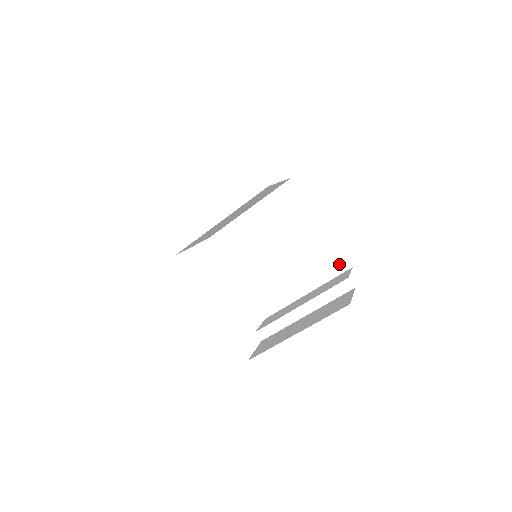
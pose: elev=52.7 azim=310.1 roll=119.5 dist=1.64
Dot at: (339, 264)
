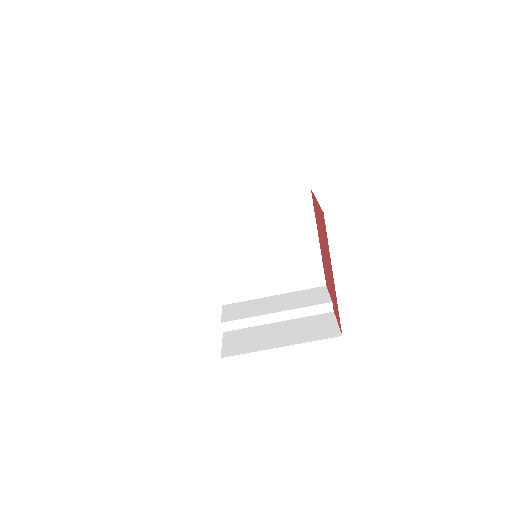
Dot at: (316, 279)
